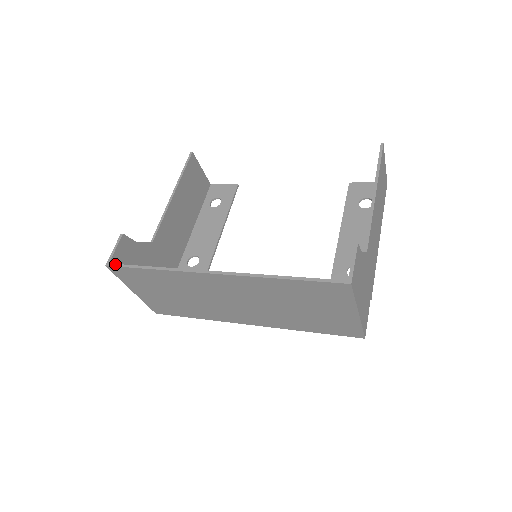
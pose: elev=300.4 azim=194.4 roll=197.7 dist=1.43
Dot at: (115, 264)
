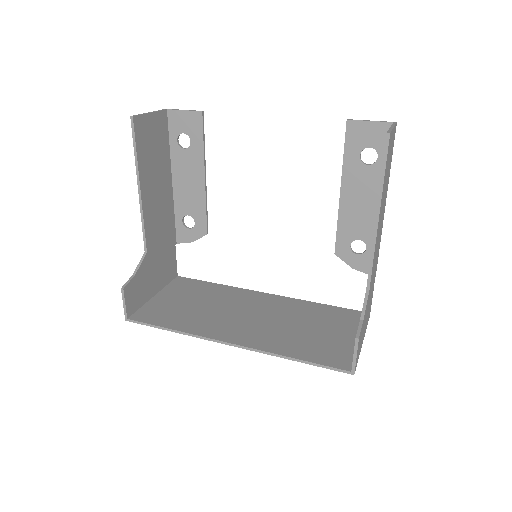
Dot at: (134, 321)
